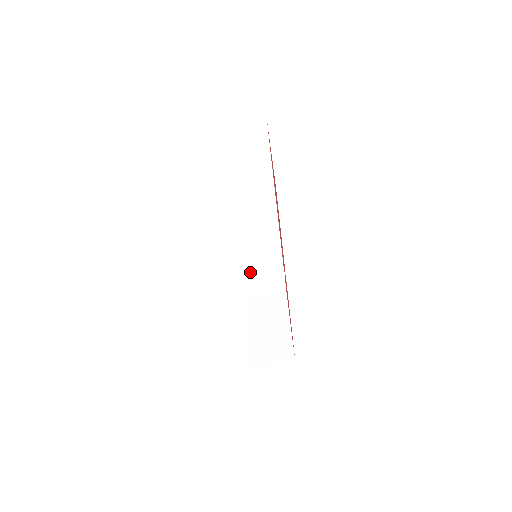
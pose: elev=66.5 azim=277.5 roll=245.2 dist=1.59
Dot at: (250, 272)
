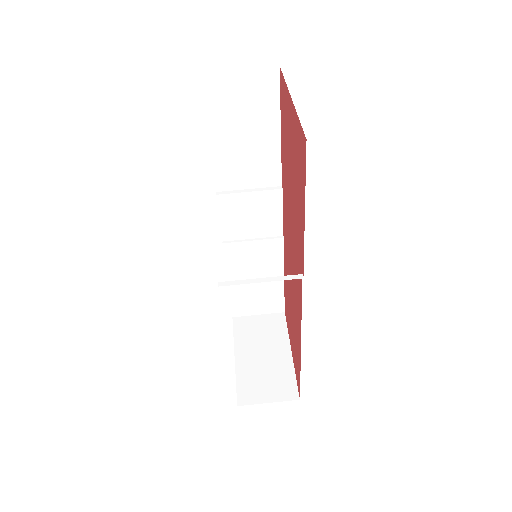
Dot at: occluded
